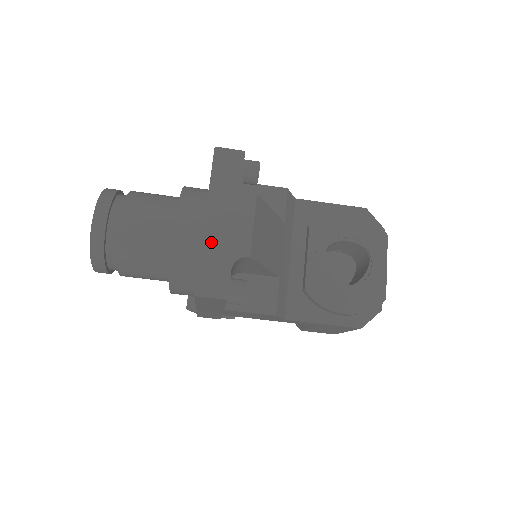
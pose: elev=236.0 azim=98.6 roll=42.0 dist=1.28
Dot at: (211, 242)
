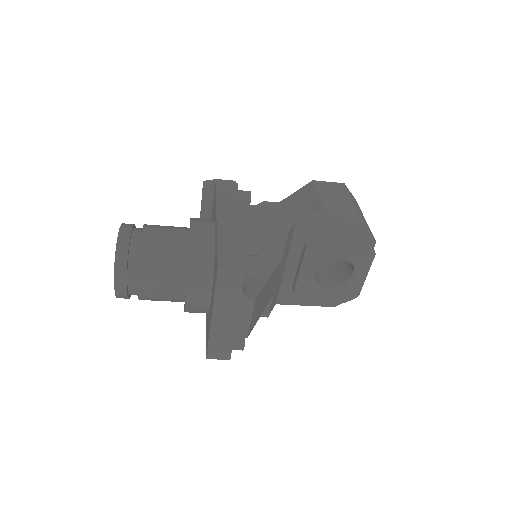
Dot at: (217, 331)
